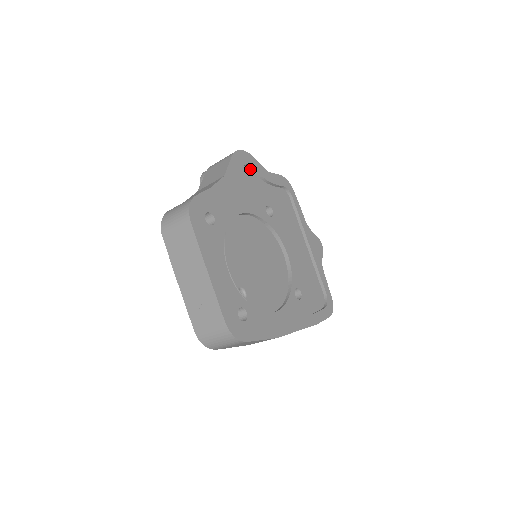
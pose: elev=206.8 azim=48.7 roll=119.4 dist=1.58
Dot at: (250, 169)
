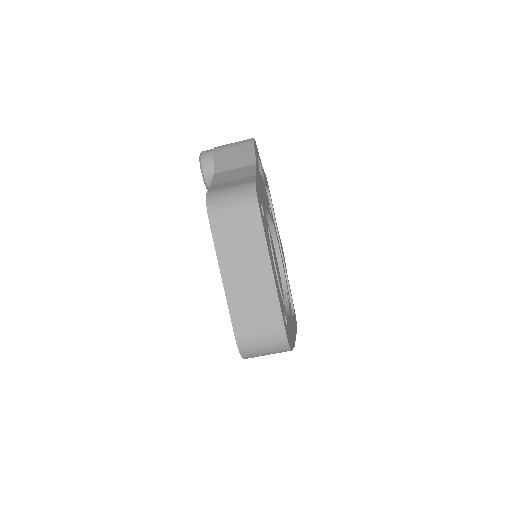
Dot at: occluded
